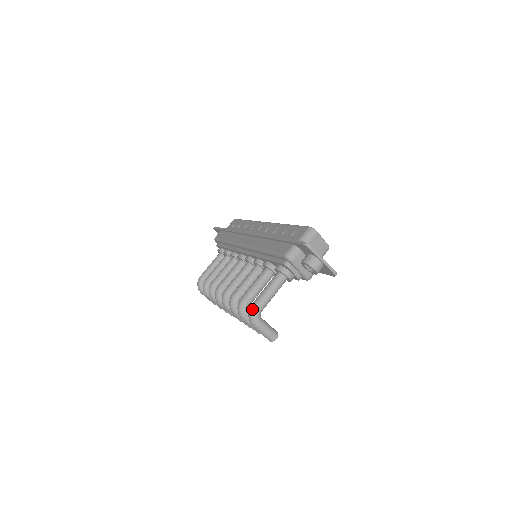
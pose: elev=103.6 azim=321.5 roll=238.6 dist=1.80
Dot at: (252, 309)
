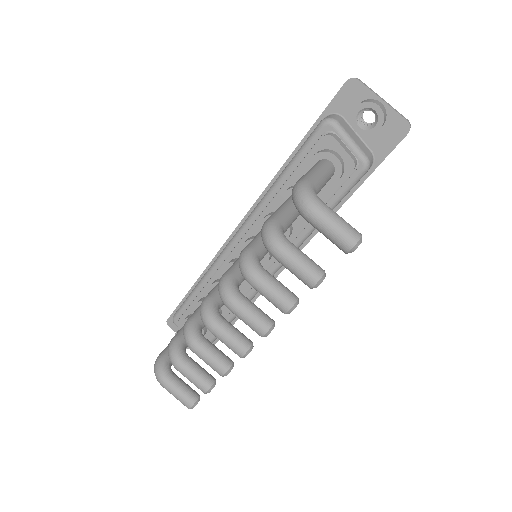
Dot at: (298, 183)
